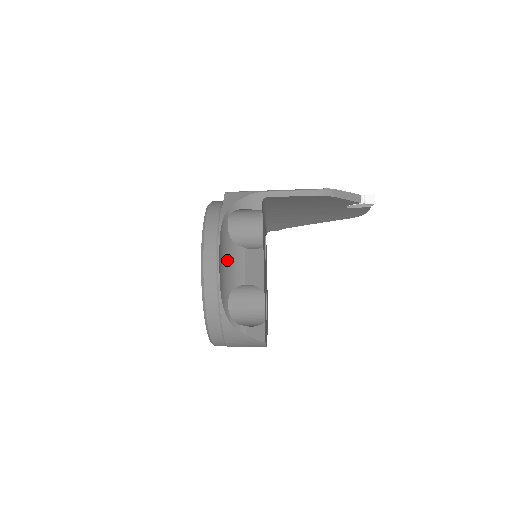
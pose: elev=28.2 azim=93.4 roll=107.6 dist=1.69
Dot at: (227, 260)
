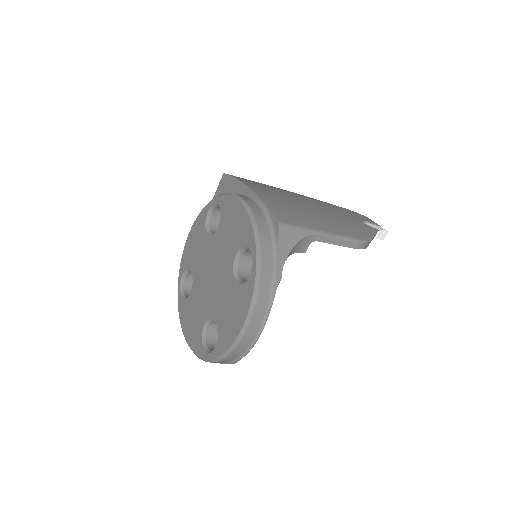
Dot at: occluded
